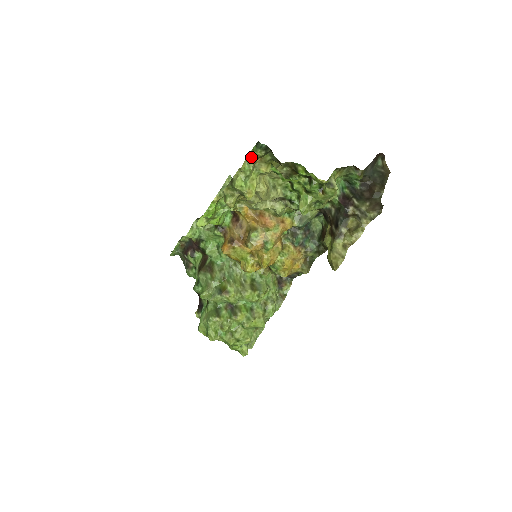
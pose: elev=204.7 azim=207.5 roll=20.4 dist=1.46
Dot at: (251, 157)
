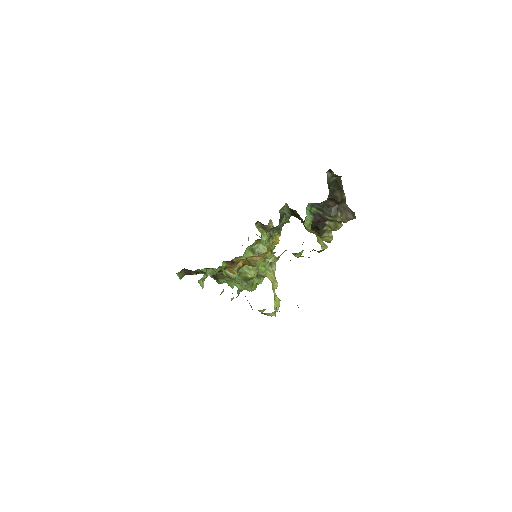
Dot at: (277, 311)
